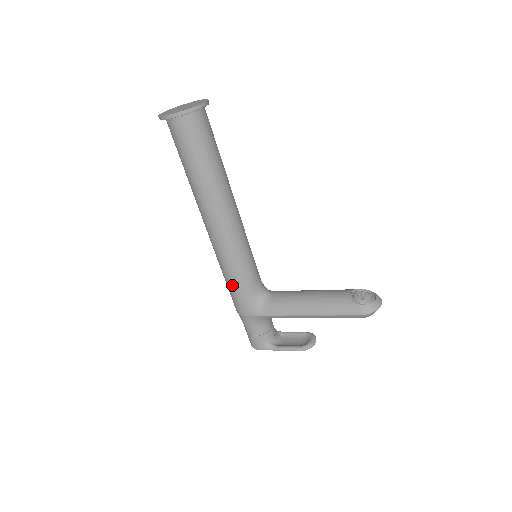
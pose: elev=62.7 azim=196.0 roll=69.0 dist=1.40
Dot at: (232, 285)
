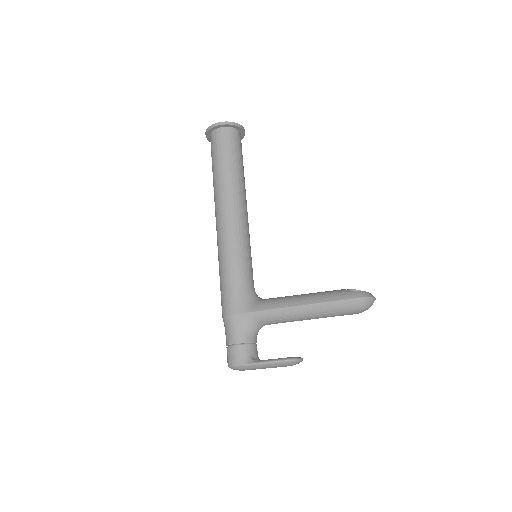
Dot at: (228, 277)
